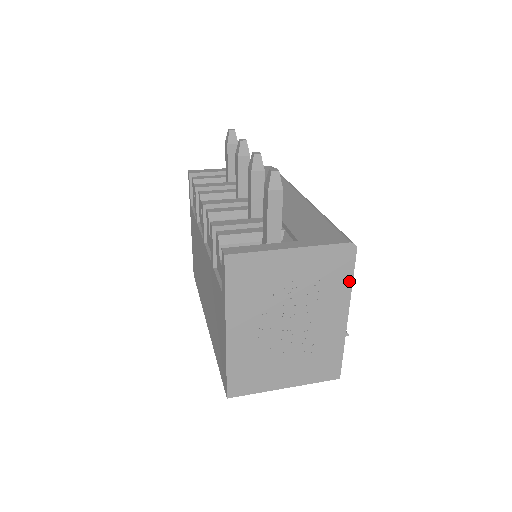
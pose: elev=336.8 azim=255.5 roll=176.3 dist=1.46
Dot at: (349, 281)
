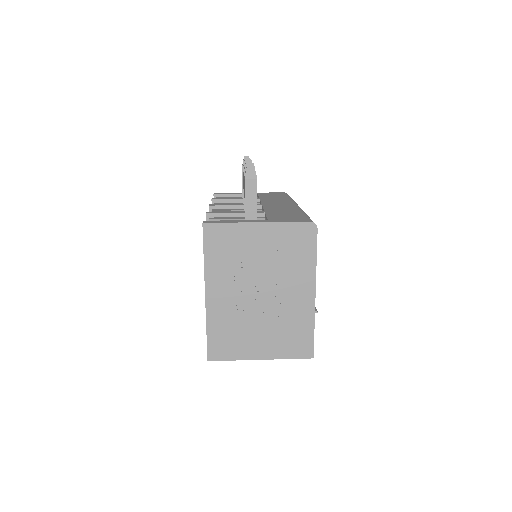
Dot at: (313, 258)
